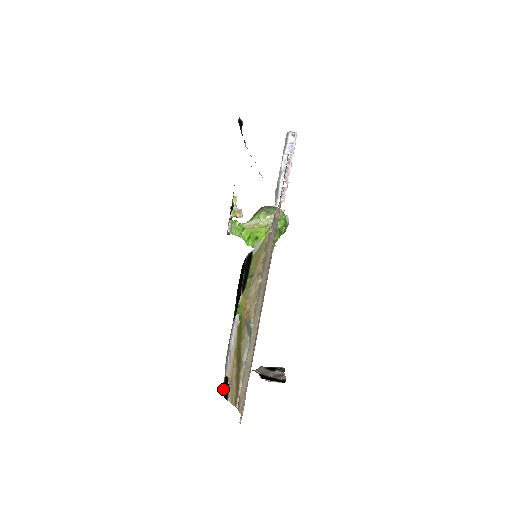
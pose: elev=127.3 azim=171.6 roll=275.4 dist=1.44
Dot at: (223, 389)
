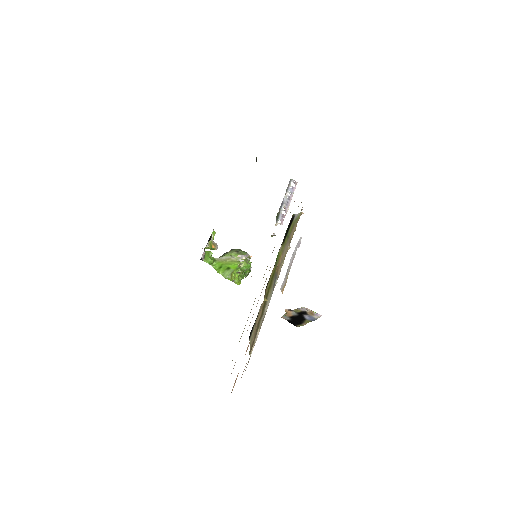
Dot at: occluded
